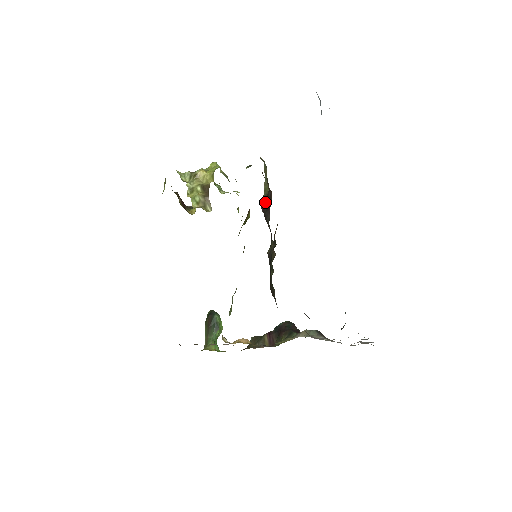
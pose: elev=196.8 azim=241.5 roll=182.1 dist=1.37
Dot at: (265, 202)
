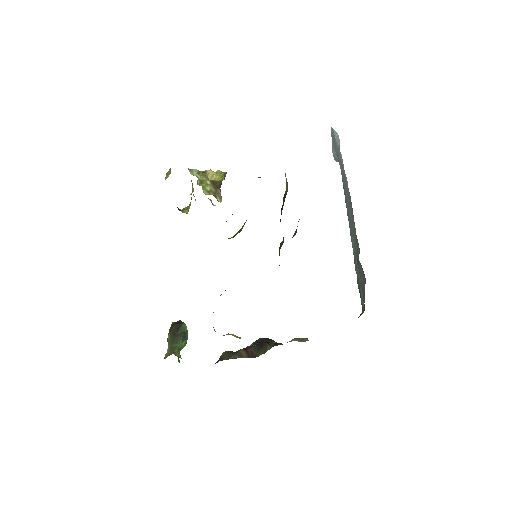
Dot at: (284, 199)
